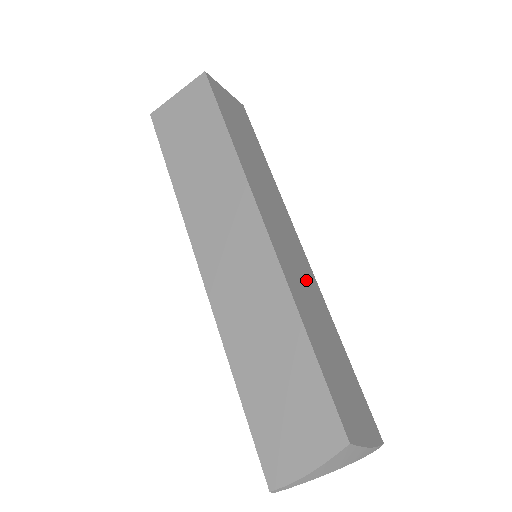
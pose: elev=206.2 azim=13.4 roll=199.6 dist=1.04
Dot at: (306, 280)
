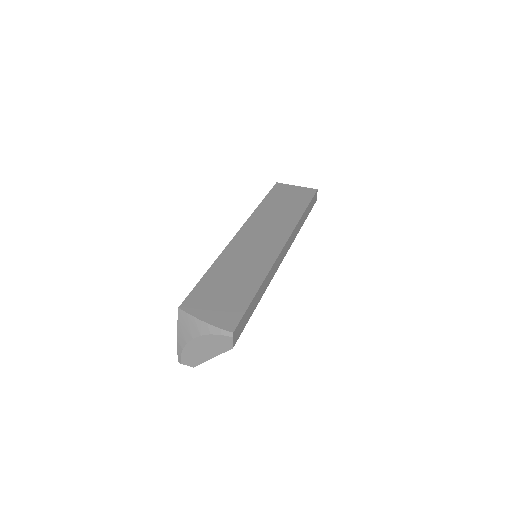
Dot at: (257, 254)
